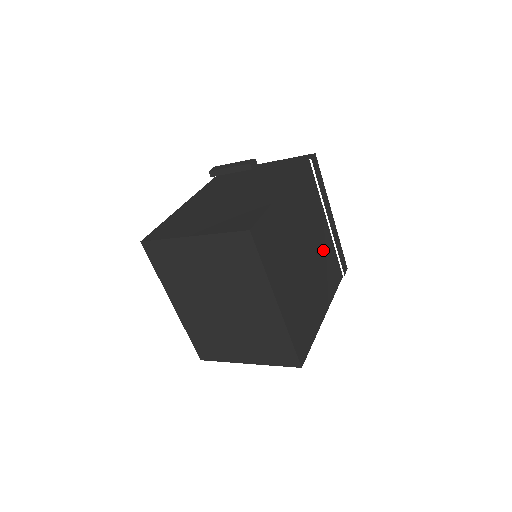
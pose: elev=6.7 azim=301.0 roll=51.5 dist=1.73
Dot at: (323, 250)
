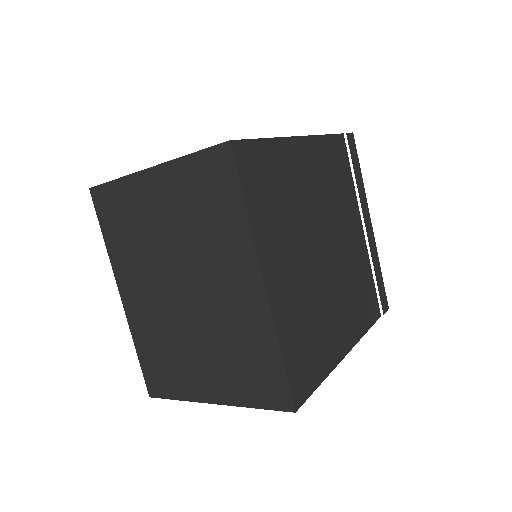
Dot at: (353, 259)
